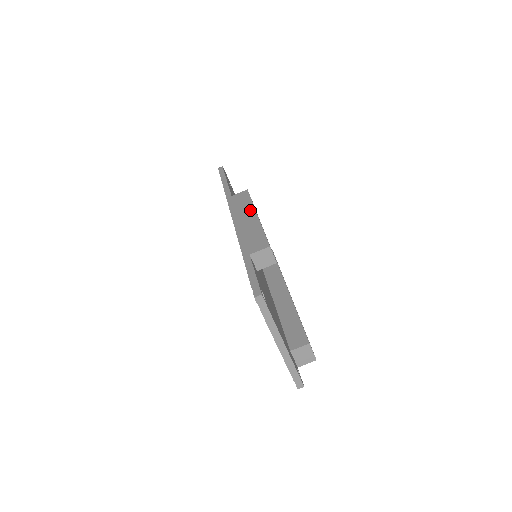
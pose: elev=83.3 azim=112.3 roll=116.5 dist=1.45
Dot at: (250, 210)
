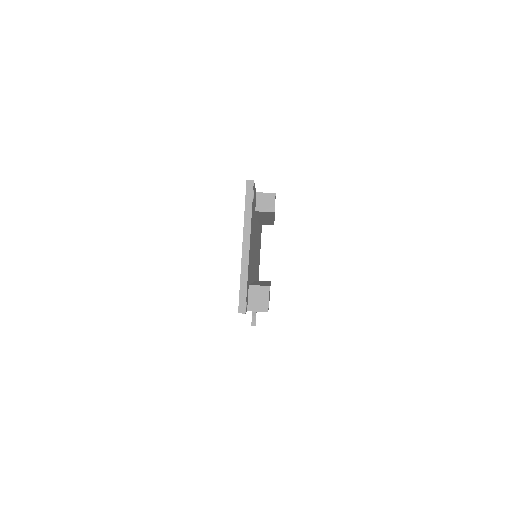
Dot at: occluded
